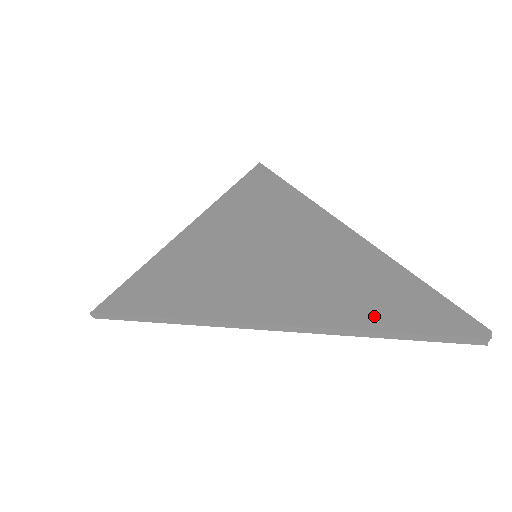
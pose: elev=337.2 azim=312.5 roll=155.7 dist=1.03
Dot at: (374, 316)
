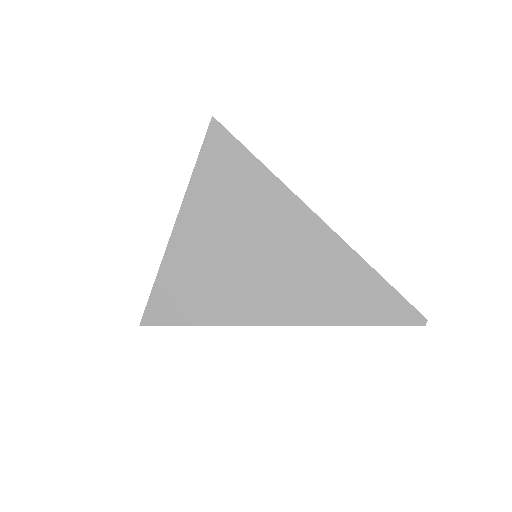
Dot at: (359, 314)
